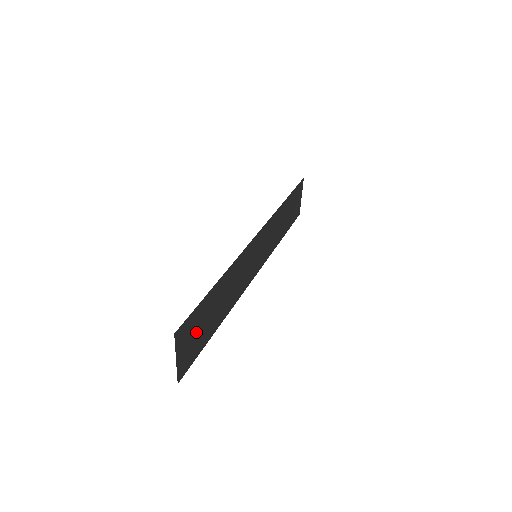
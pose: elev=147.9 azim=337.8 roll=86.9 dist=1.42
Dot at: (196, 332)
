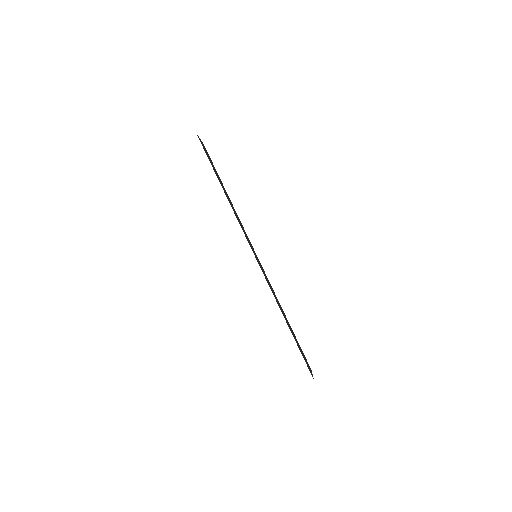
Dot at: (301, 351)
